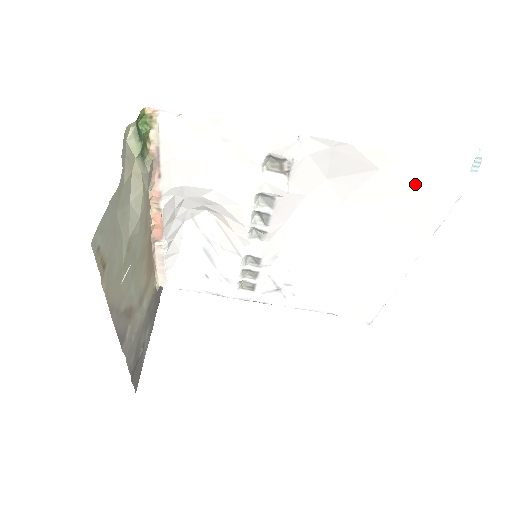
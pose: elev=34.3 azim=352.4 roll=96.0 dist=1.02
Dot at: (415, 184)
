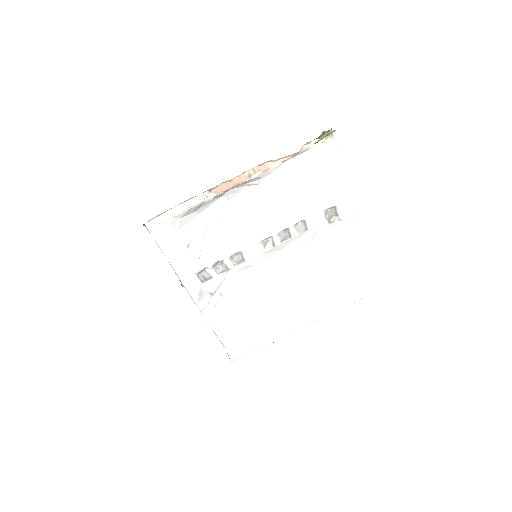
Dot at: (359, 276)
